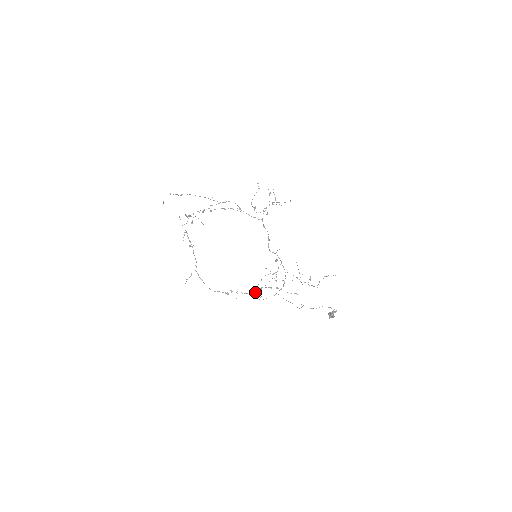
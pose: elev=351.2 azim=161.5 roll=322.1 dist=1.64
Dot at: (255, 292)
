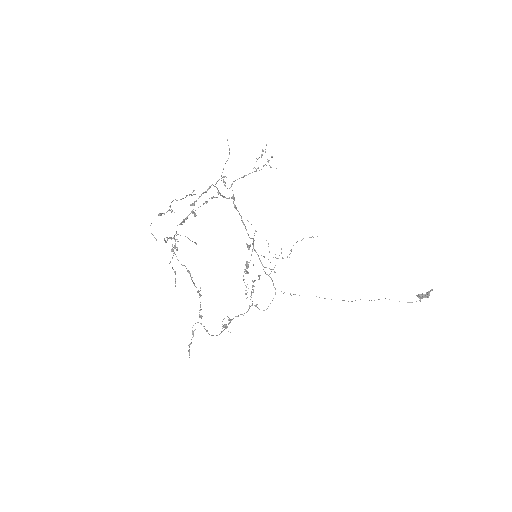
Dot at: (252, 303)
